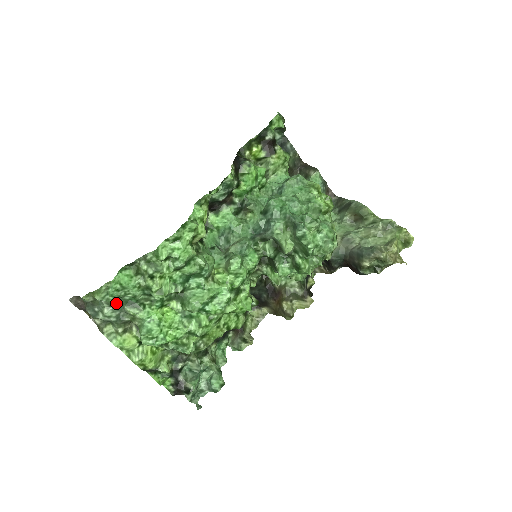
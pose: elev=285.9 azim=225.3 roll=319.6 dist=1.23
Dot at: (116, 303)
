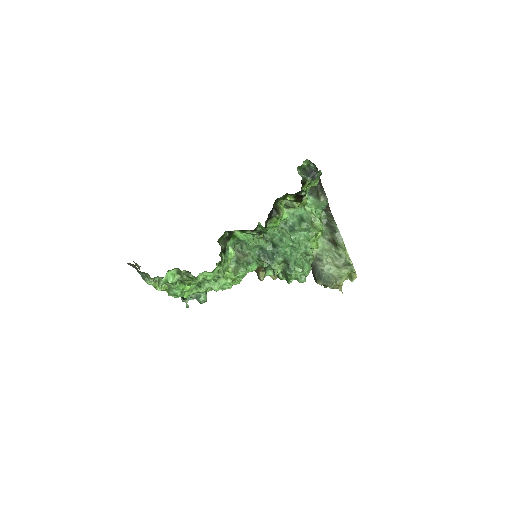
Dot at: occluded
